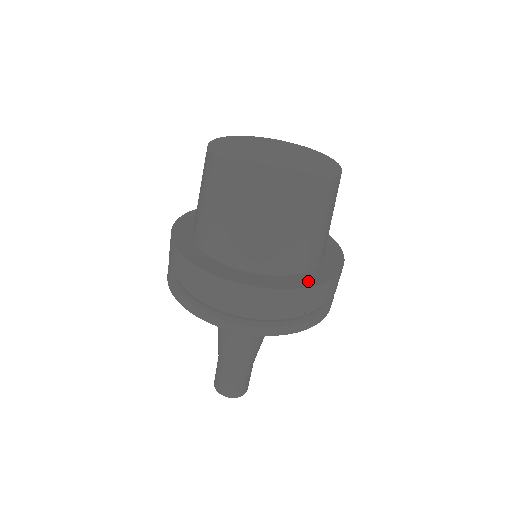
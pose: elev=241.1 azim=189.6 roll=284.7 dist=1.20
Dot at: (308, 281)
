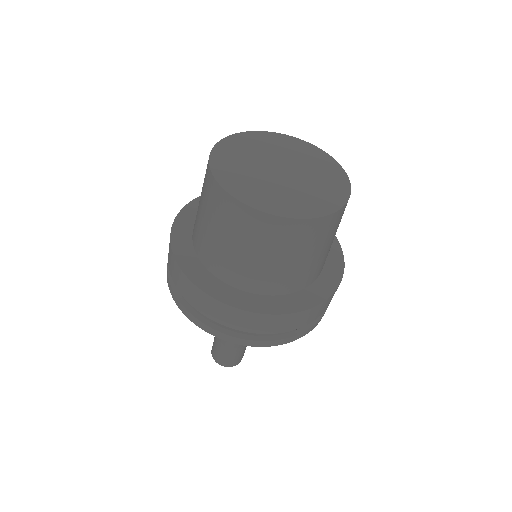
Dot at: (316, 297)
